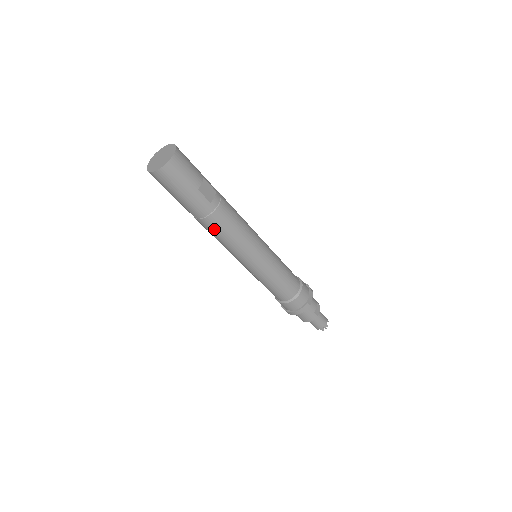
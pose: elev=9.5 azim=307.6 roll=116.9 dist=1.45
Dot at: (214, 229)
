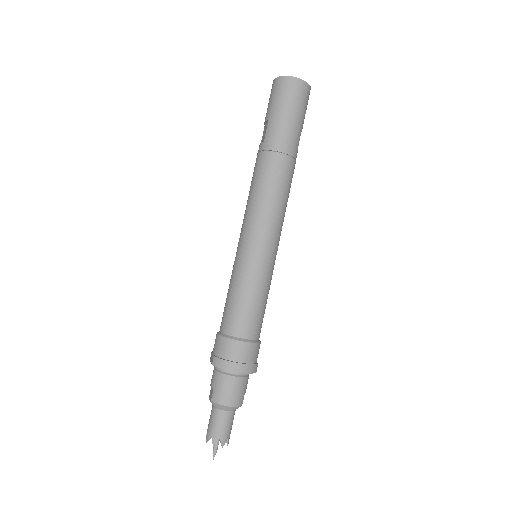
Dot at: (280, 174)
